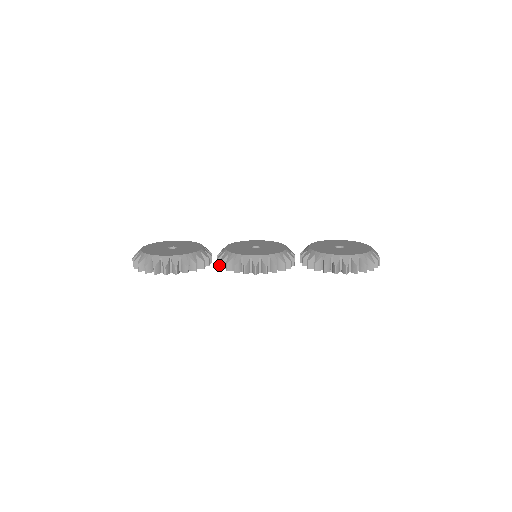
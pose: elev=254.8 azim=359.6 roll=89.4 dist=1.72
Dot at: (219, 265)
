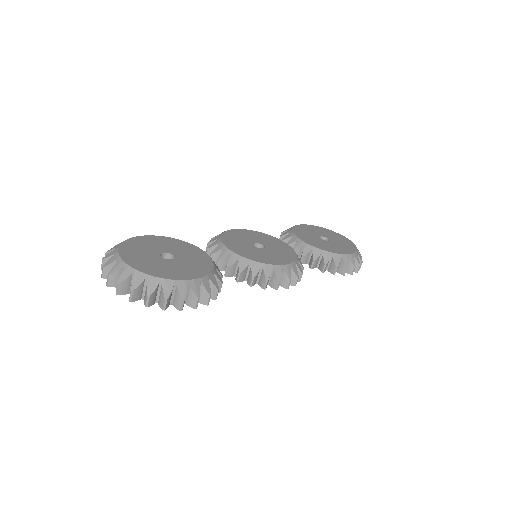
Dot at: (228, 275)
